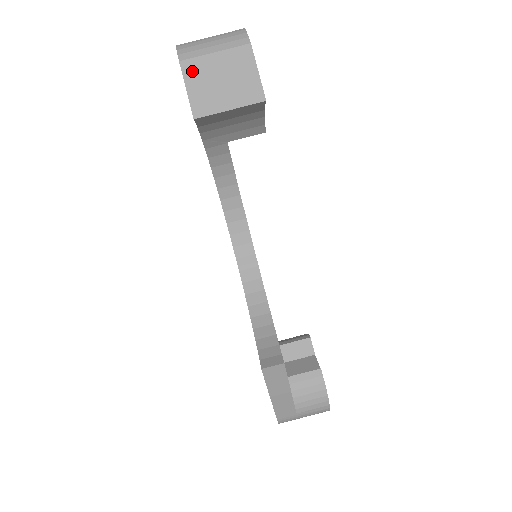
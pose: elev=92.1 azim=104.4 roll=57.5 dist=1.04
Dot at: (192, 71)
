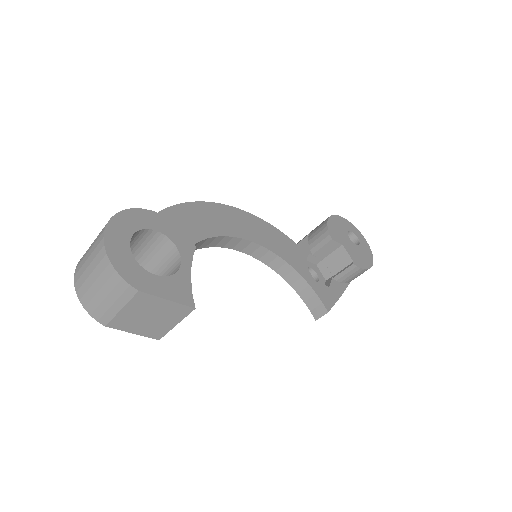
Dot at: (122, 325)
